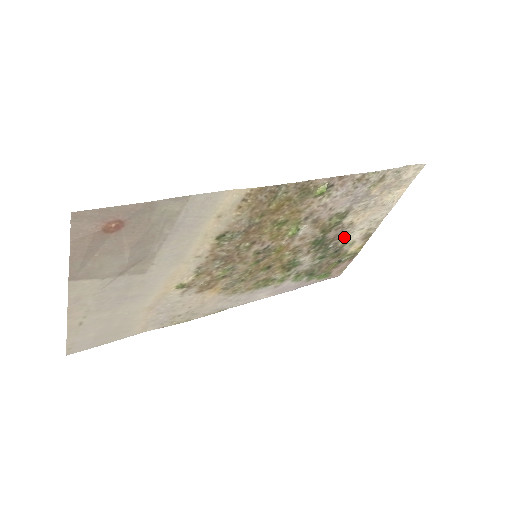
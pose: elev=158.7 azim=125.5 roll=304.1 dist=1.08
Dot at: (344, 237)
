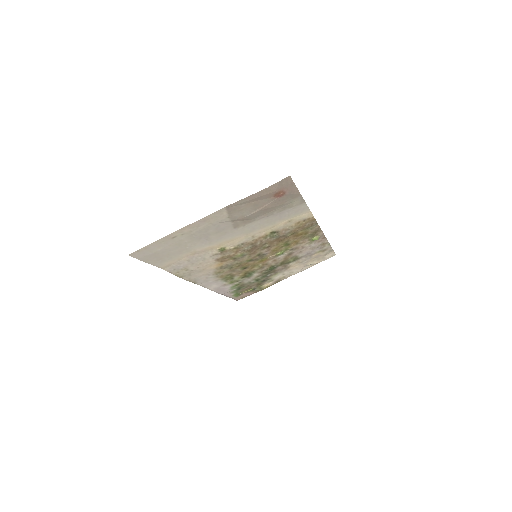
Dot at: (276, 274)
